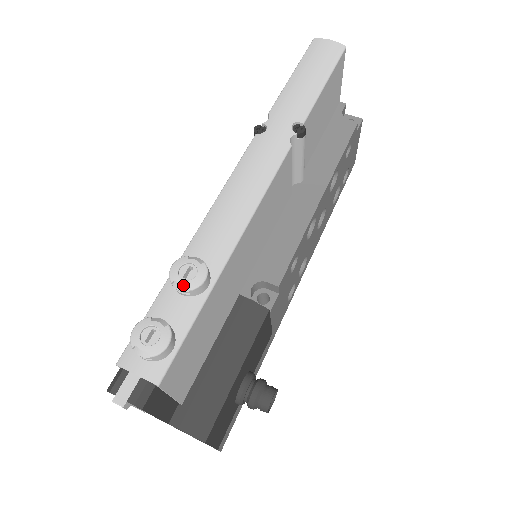
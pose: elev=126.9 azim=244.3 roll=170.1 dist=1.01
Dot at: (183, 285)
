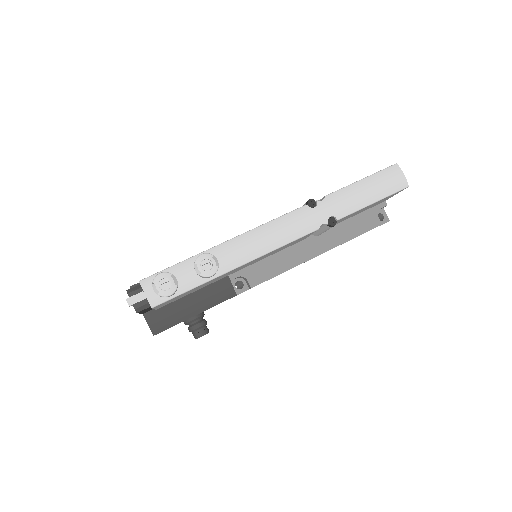
Dot at: (199, 270)
